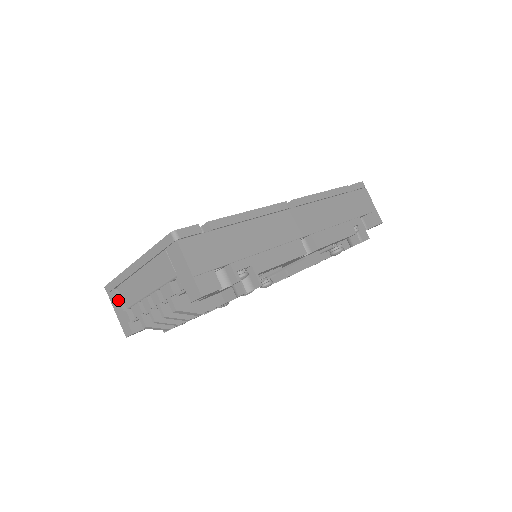
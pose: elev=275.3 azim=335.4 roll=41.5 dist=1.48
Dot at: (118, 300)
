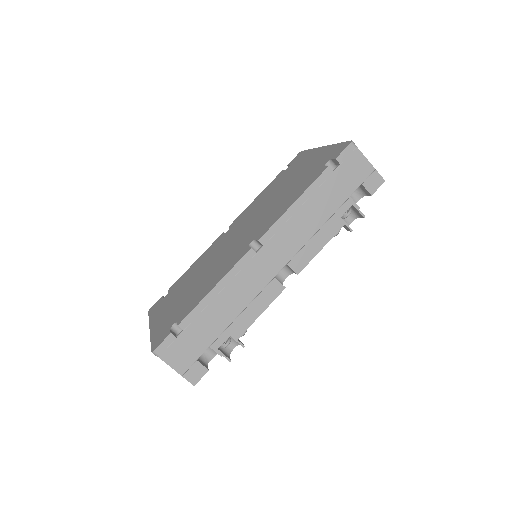
Dot at: occluded
